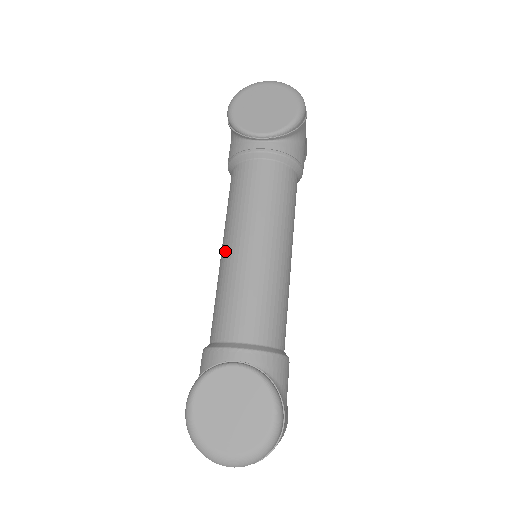
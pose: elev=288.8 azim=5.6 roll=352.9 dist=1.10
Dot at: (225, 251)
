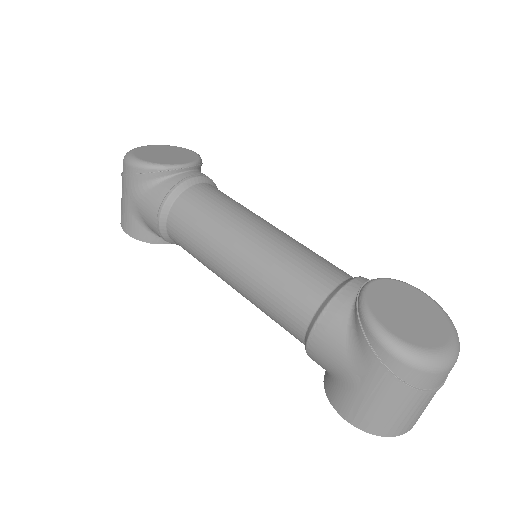
Dot at: (243, 248)
